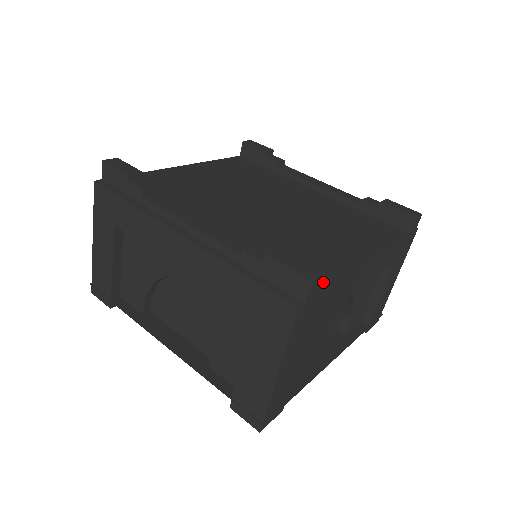
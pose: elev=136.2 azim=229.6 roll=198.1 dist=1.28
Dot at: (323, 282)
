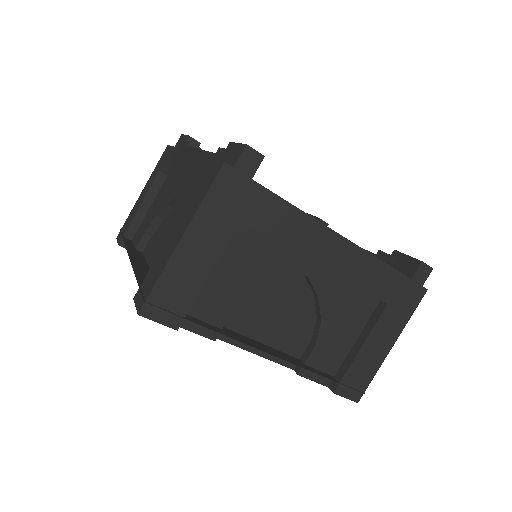
Dot at: occluded
